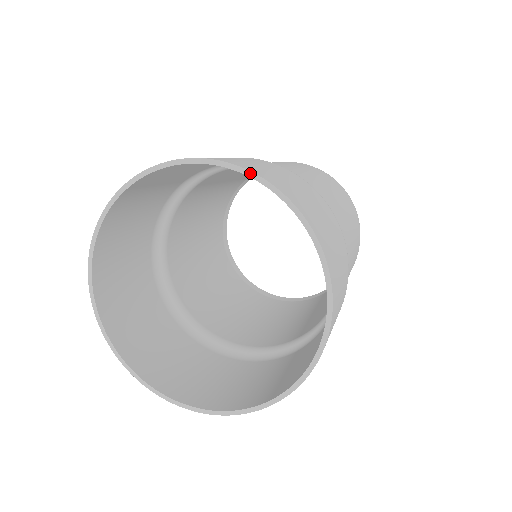
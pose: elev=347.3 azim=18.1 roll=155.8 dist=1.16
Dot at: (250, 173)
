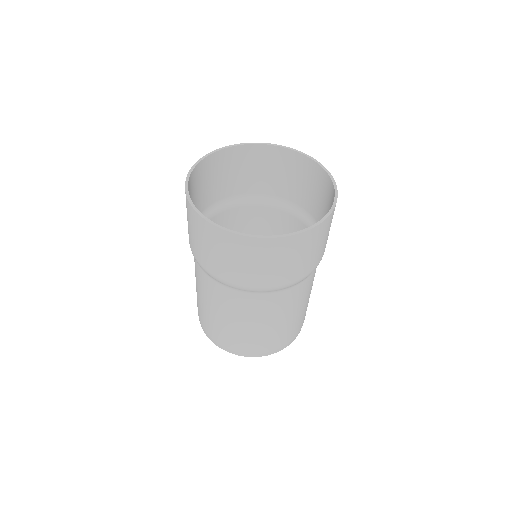
Dot at: (239, 144)
